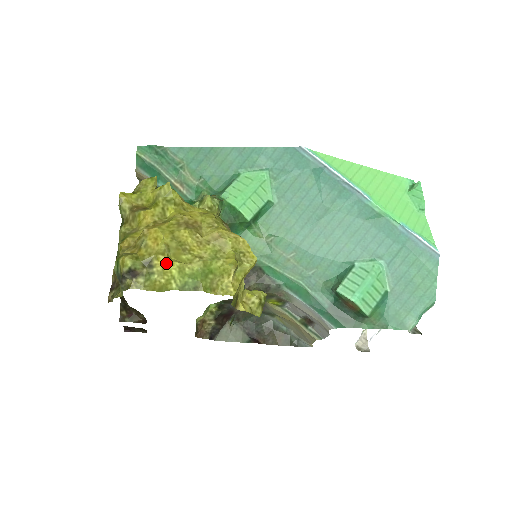
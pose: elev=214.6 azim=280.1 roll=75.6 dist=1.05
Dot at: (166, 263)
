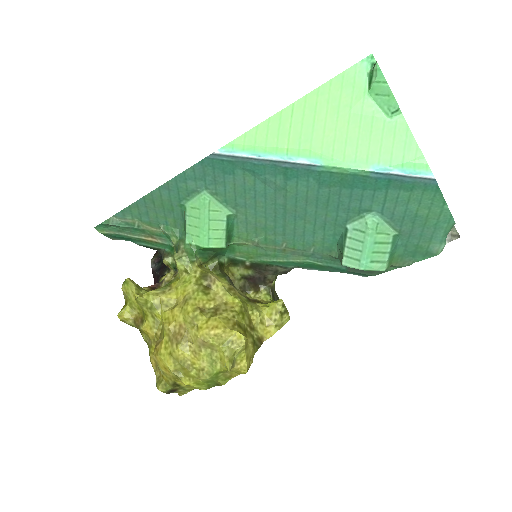
Dot at: (184, 384)
